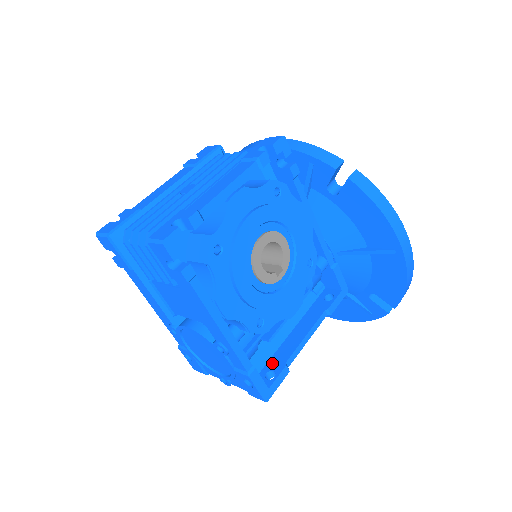
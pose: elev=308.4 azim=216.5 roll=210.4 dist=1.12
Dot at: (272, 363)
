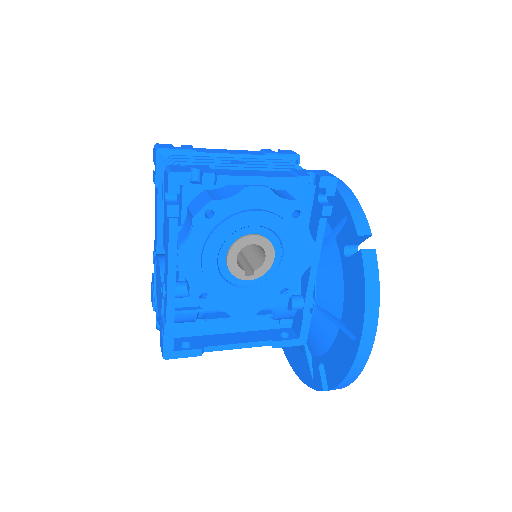
Dot at: (196, 339)
